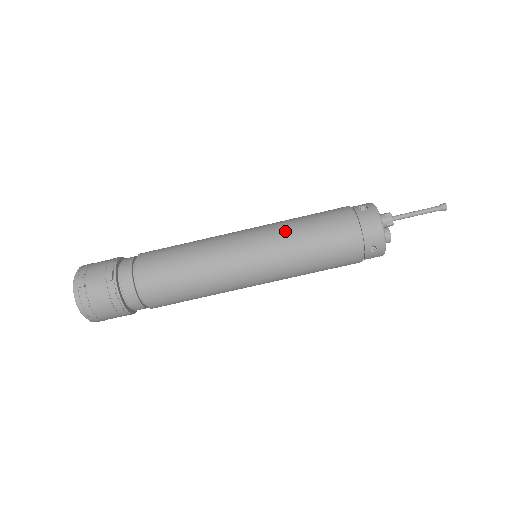
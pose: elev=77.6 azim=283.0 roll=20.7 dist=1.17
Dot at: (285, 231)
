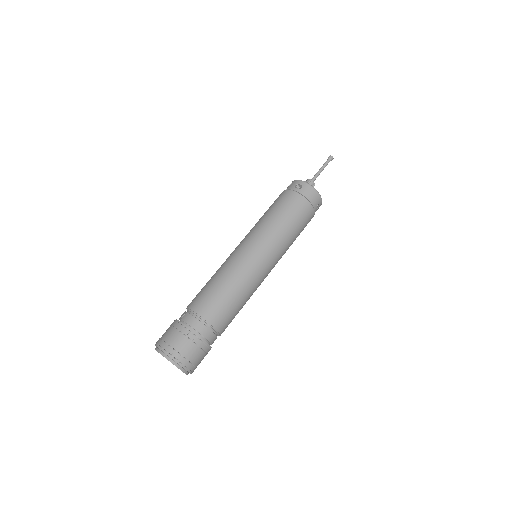
Dot at: (271, 230)
